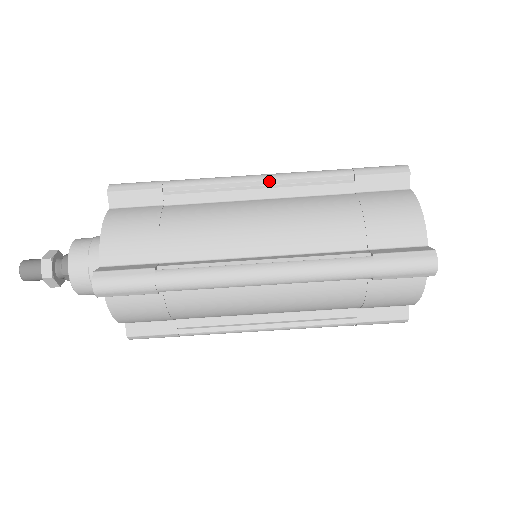
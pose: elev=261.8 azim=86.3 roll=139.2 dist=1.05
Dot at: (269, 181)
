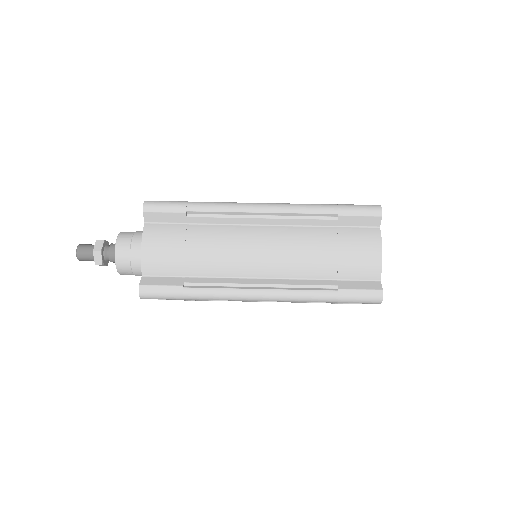
Dot at: (271, 213)
